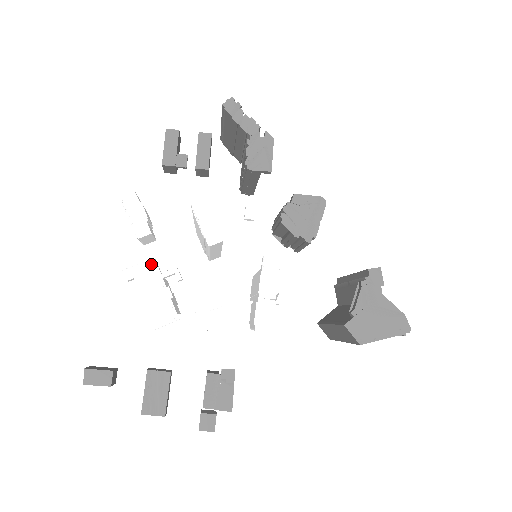
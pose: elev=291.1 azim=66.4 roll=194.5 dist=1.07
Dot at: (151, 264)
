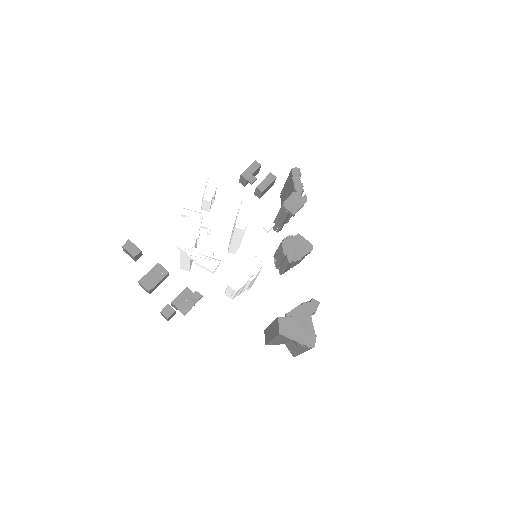
Dot at: (200, 215)
